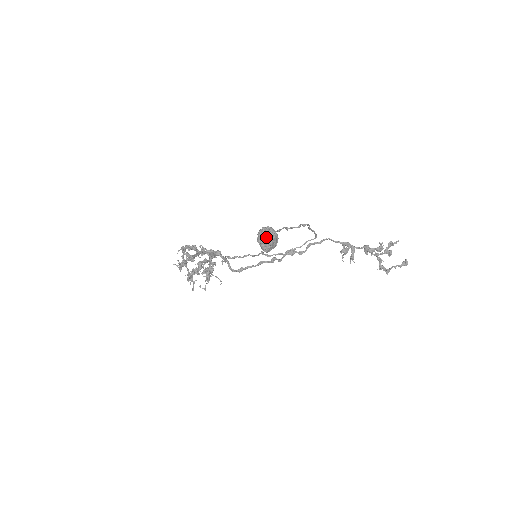
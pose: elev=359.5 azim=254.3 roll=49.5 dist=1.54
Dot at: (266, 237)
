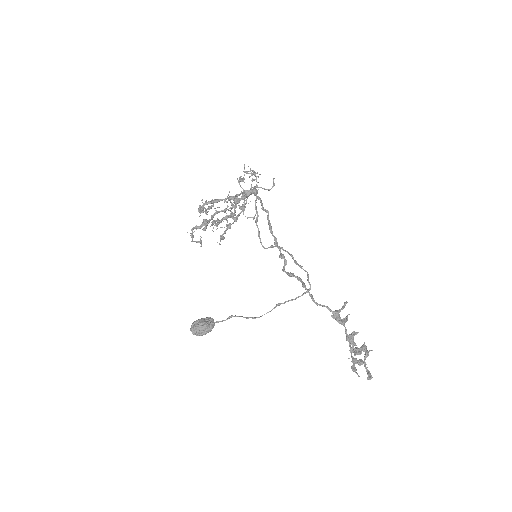
Dot at: occluded
